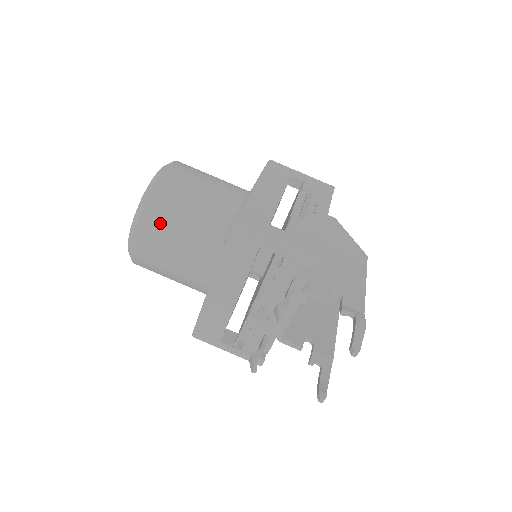
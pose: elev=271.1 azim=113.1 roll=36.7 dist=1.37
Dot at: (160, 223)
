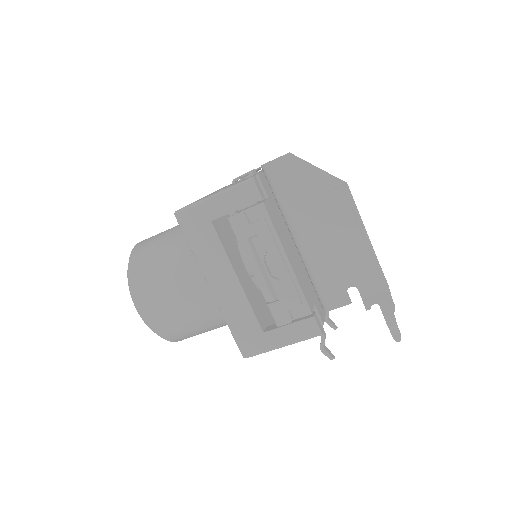
Dot at: occluded
